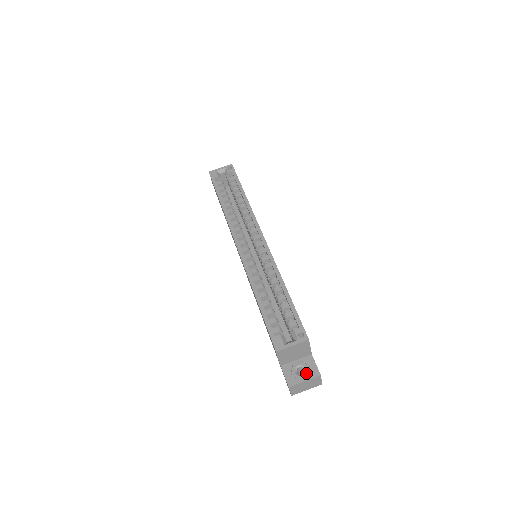
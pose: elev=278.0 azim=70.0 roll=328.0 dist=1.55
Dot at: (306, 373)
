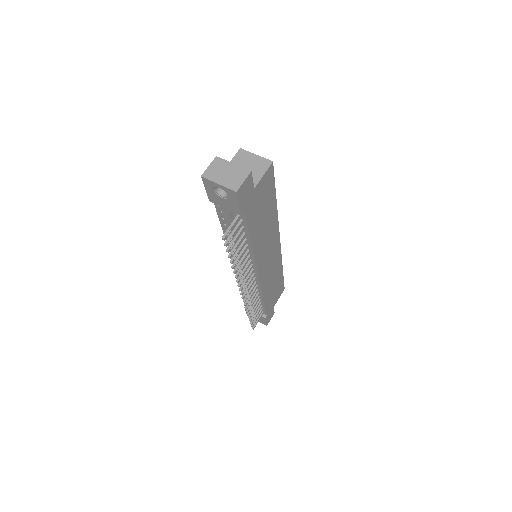
Dot at: occluded
